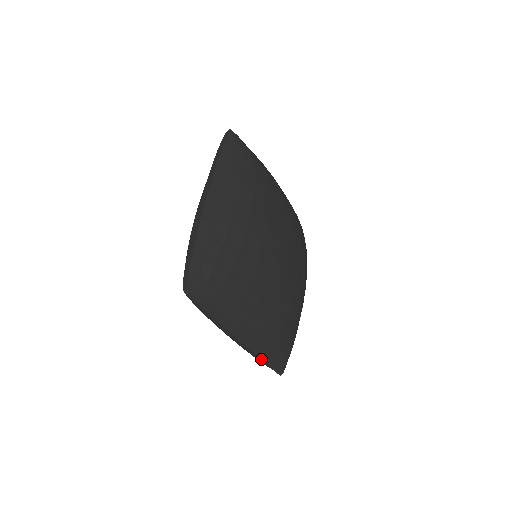
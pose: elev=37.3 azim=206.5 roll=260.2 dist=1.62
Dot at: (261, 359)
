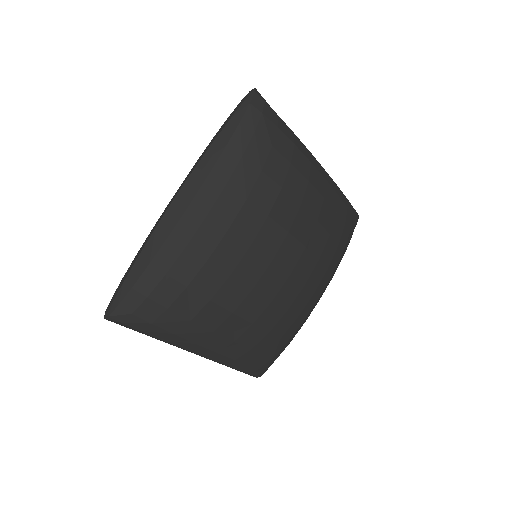
Dot at: (227, 366)
